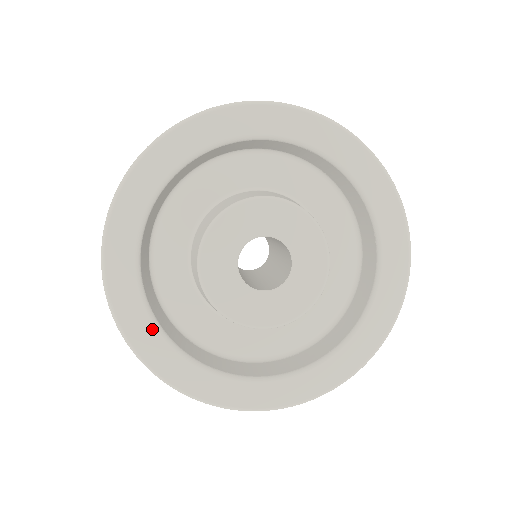
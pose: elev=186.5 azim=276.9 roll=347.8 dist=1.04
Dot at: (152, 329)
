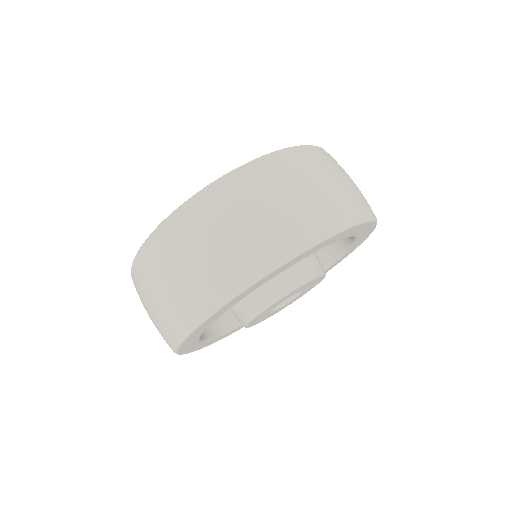
Dot at: (198, 344)
